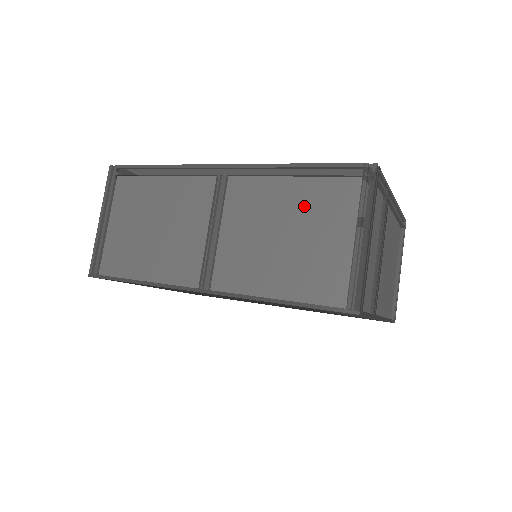
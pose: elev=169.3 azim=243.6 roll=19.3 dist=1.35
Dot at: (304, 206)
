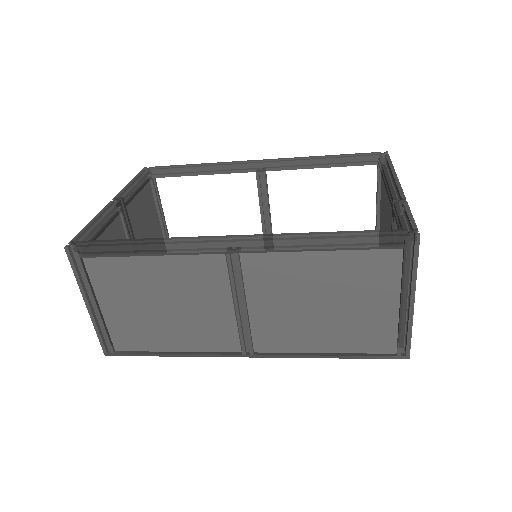
Dot at: (340, 277)
